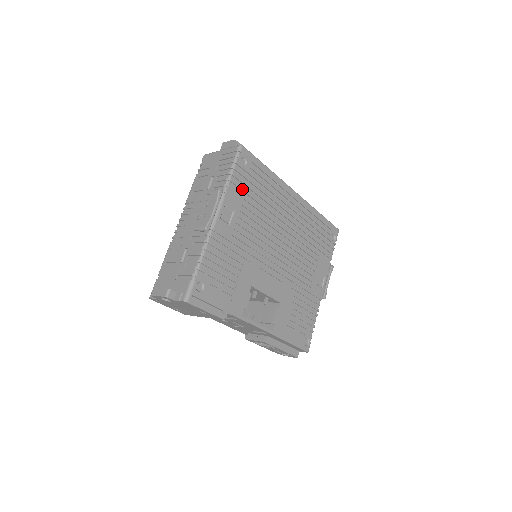
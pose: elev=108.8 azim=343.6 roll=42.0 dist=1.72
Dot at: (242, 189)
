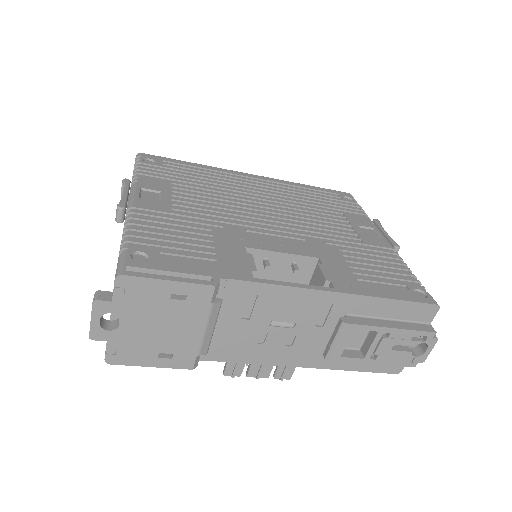
Dot at: (161, 177)
